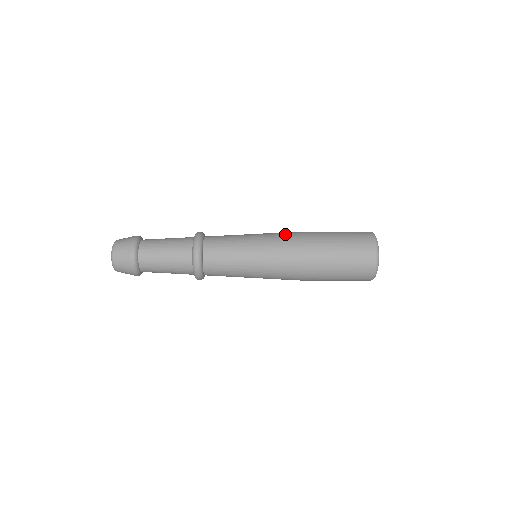
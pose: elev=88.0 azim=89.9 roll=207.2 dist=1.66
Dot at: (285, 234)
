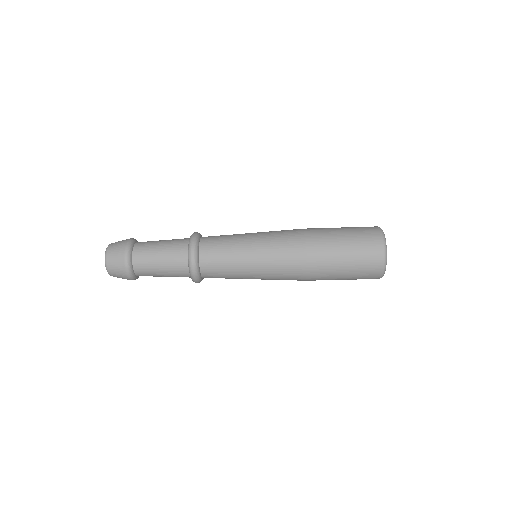
Dot at: (287, 259)
